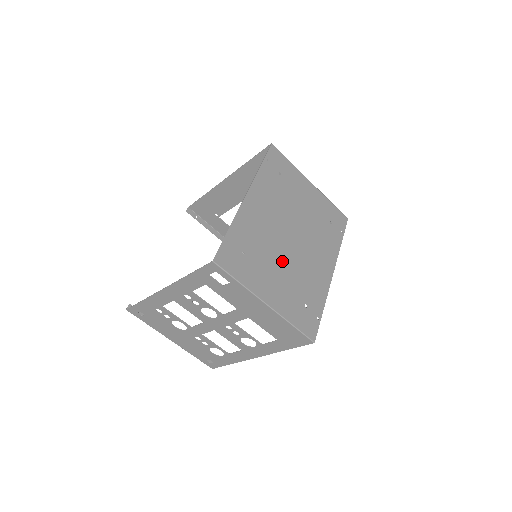
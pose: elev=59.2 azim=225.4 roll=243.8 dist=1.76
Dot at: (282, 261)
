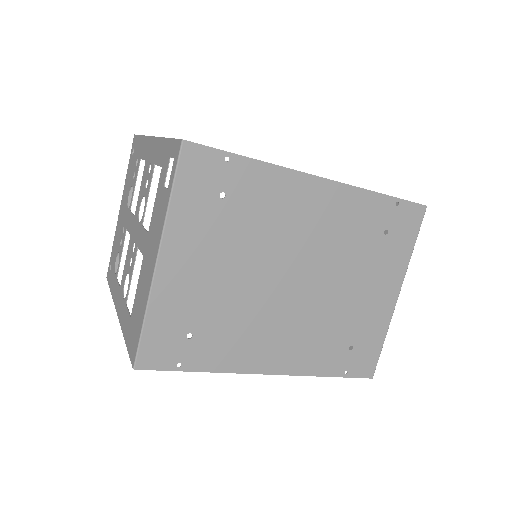
Dot at: (245, 271)
